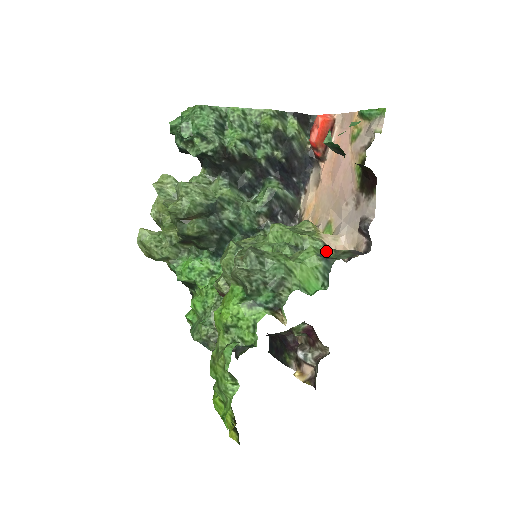
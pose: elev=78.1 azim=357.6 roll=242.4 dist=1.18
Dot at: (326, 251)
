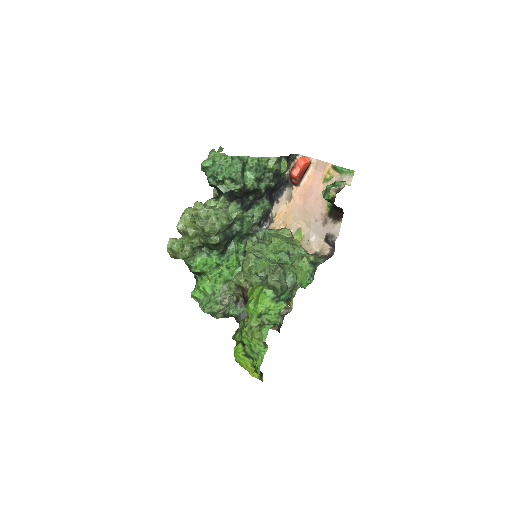
Dot at: (310, 257)
